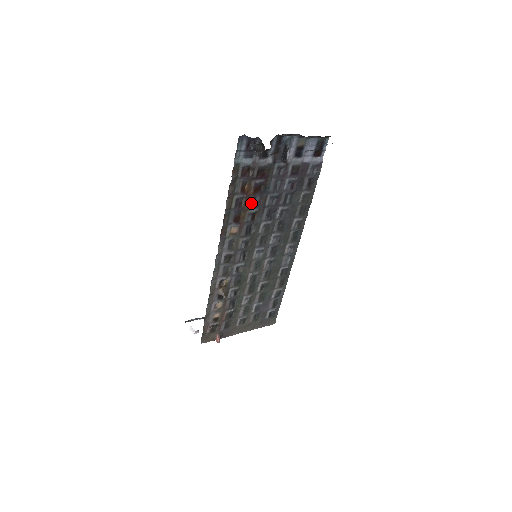
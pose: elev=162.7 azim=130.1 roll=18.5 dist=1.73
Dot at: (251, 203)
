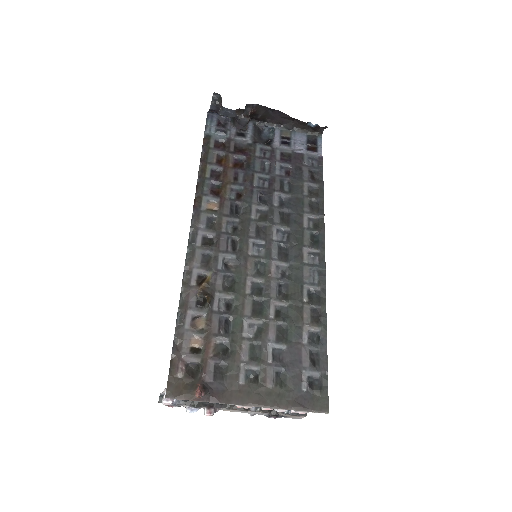
Dot at: (232, 178)
